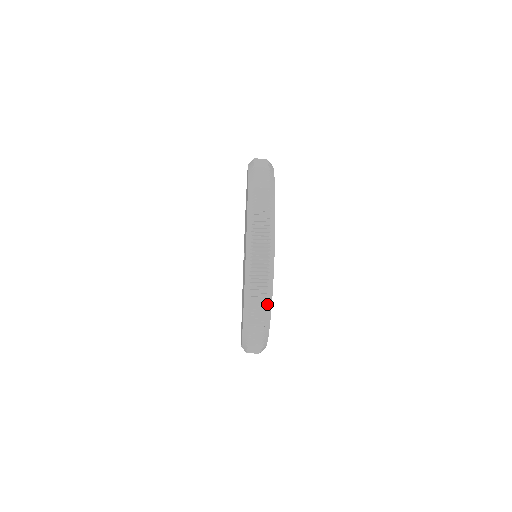
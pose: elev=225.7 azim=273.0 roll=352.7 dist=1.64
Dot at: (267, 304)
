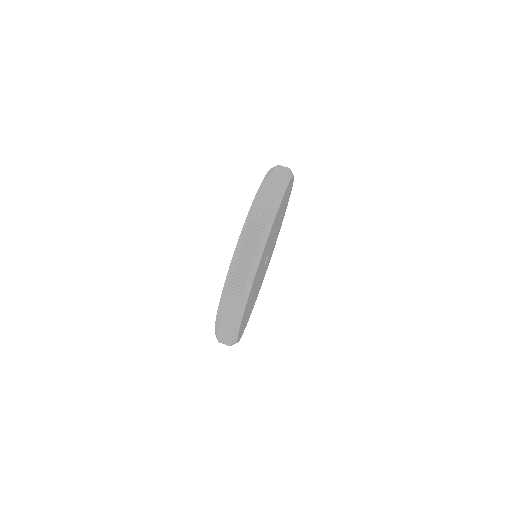
Dot at: (277, 198)
